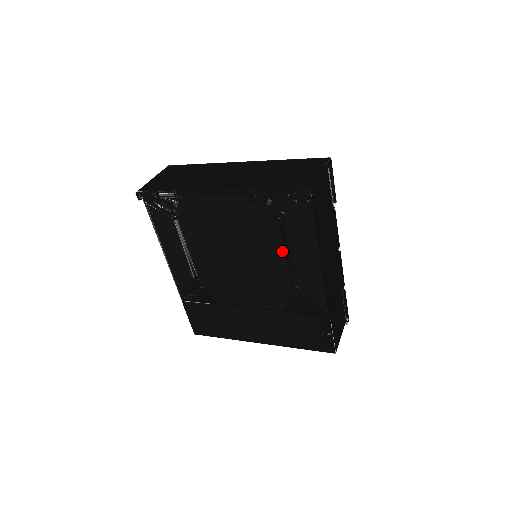
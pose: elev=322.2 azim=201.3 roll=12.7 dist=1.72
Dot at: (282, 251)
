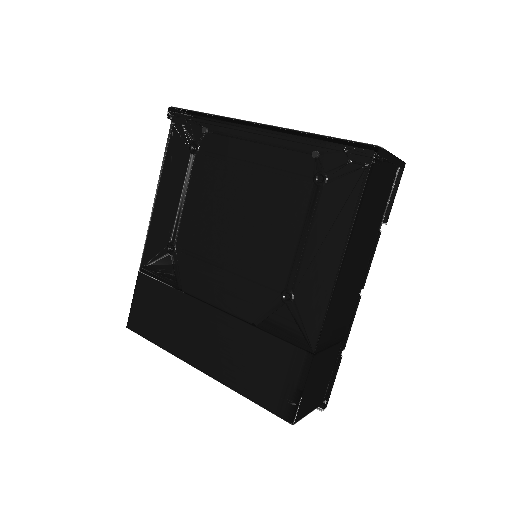
Dot at: (298, 231)
